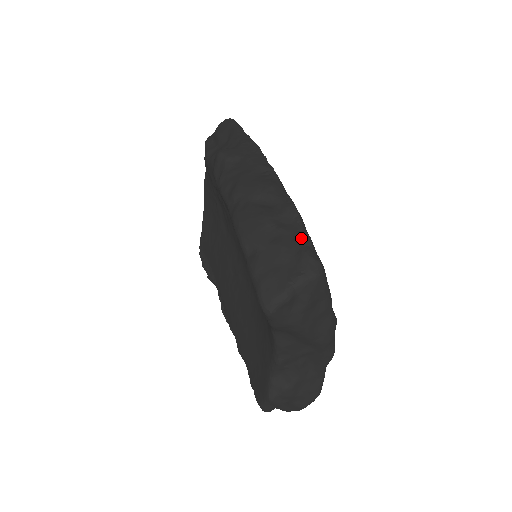
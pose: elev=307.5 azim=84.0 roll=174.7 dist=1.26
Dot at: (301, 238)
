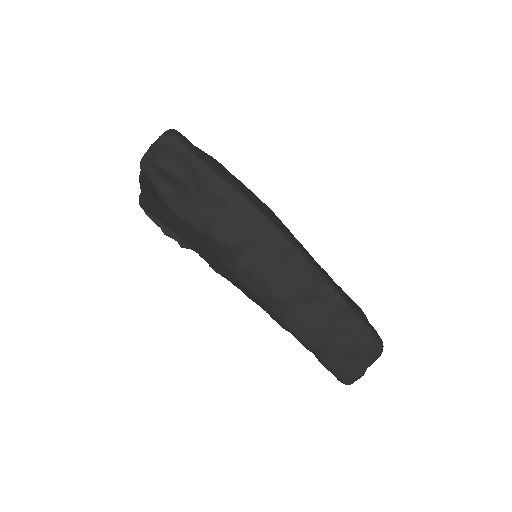
Dot at: (362, 332)
